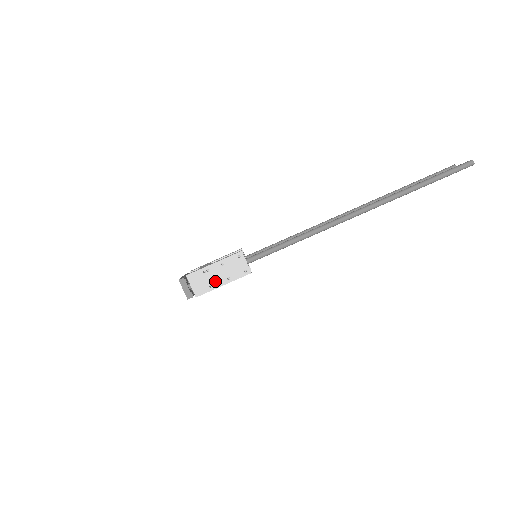
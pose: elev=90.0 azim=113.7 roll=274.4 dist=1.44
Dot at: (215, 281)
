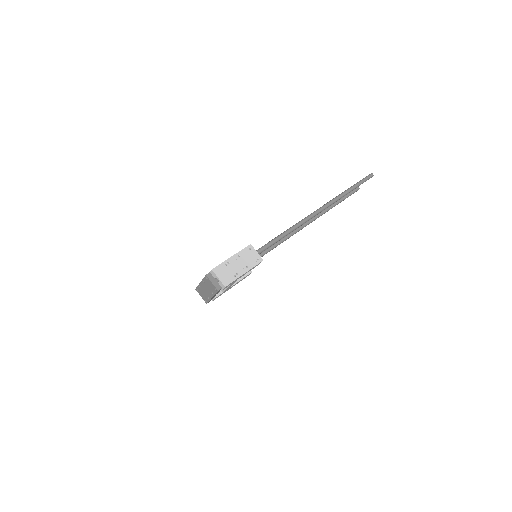
Dot at: (237, 271)
